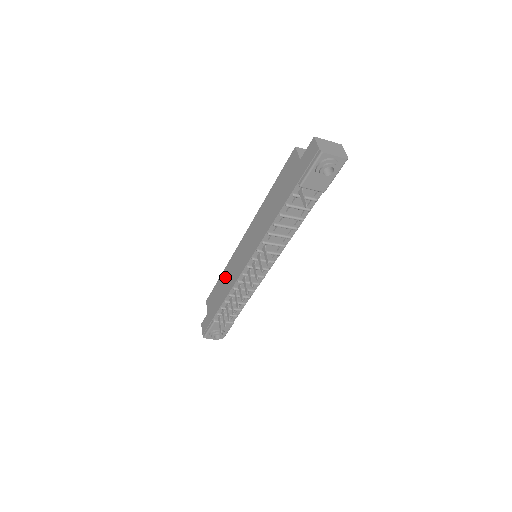
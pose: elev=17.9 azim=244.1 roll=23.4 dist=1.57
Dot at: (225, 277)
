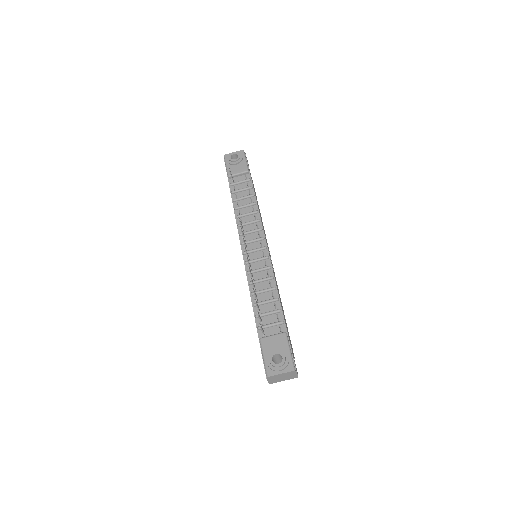
Dot at: occluded
